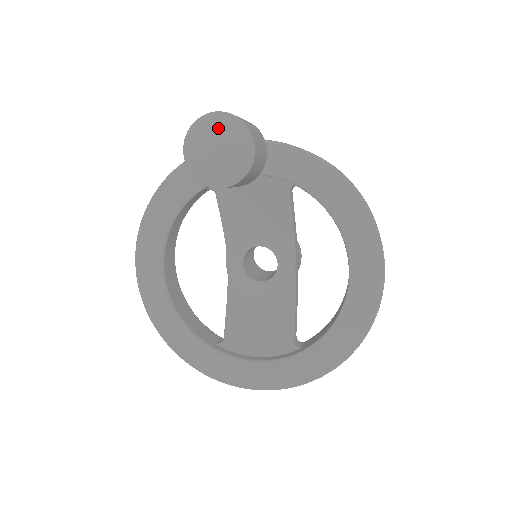
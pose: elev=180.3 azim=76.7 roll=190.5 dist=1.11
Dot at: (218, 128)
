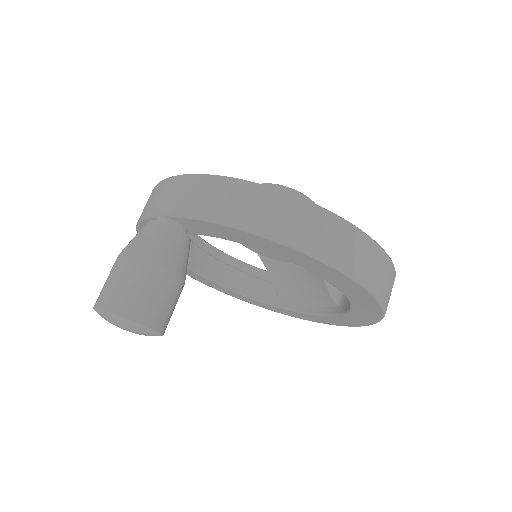
Dot at: (110, 321)
